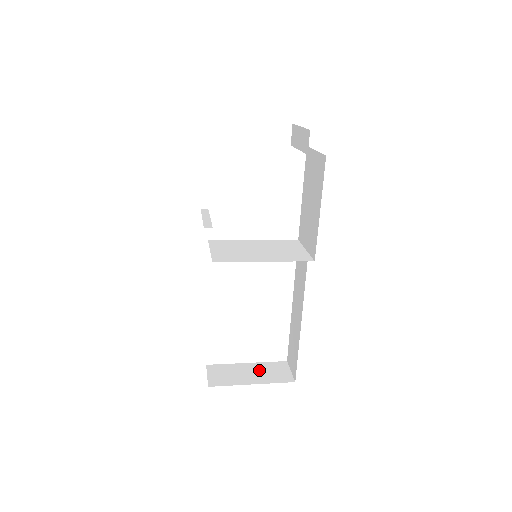
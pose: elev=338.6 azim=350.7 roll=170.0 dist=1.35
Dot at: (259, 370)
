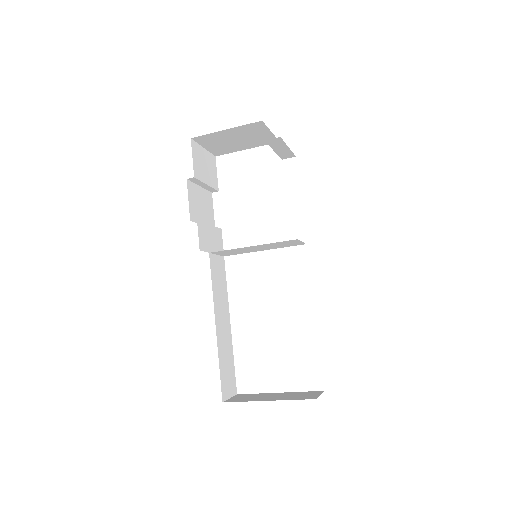
Dot at: (286, 395)
